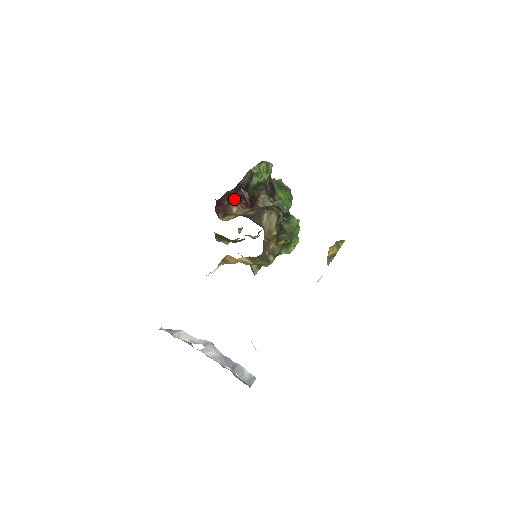
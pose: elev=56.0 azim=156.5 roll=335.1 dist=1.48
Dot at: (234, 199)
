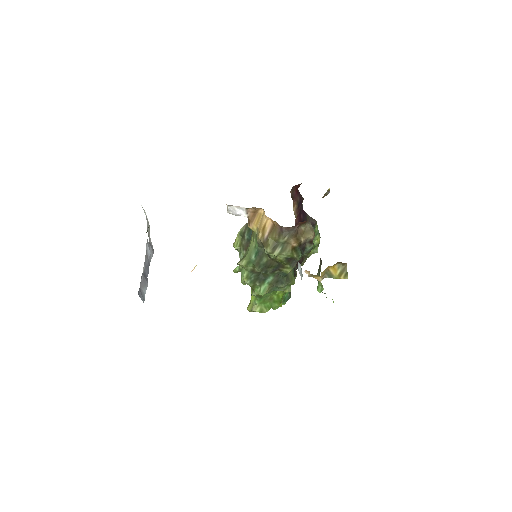
Dot at: (299, 209)
